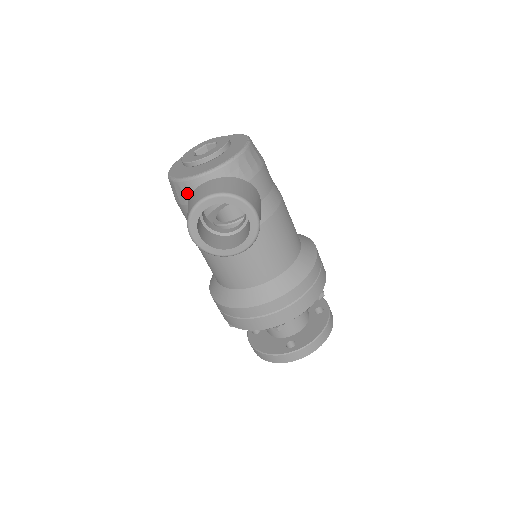
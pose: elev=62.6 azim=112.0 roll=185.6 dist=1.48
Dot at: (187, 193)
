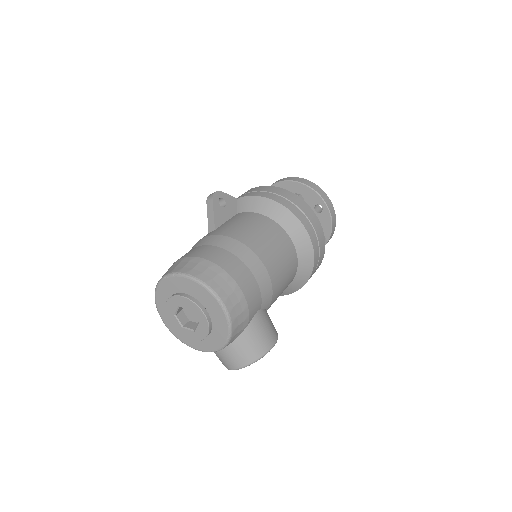
Dot at: occluded
